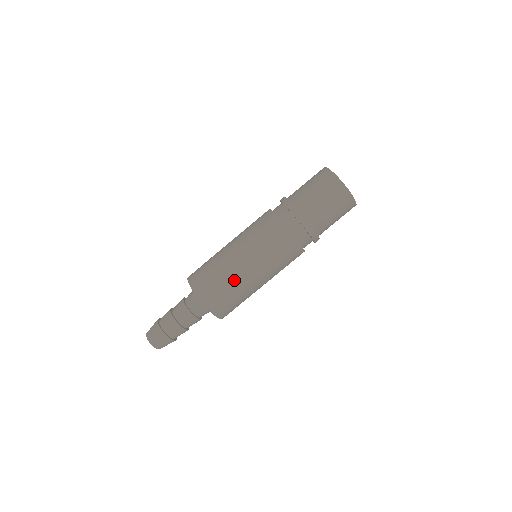
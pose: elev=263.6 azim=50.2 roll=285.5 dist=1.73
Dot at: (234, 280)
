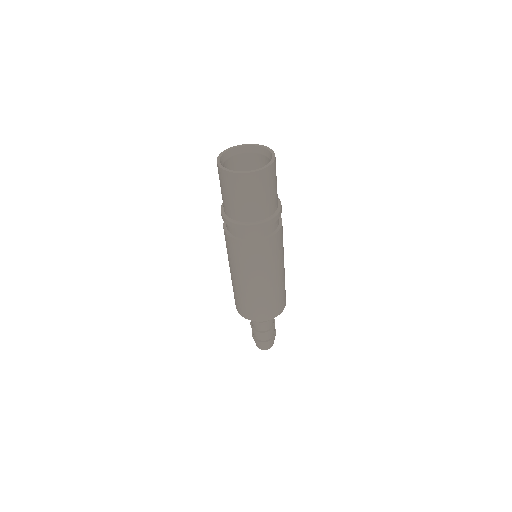
Dot at: (238, 291)
